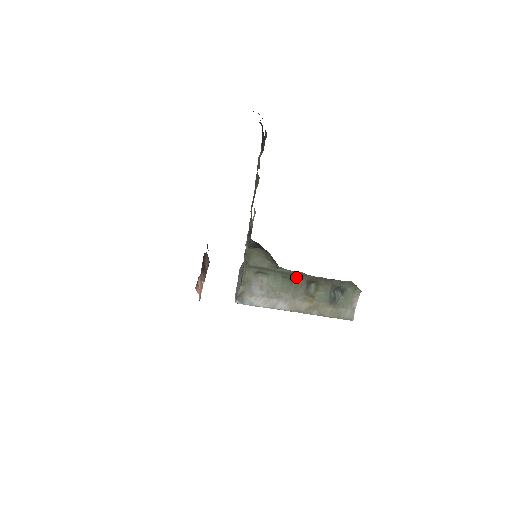
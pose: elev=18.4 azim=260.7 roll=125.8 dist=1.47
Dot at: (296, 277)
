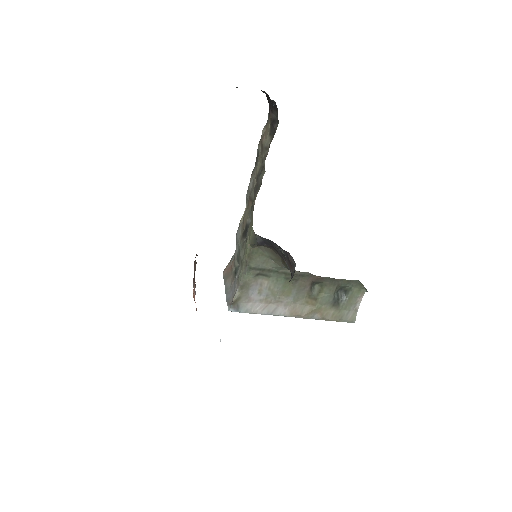
Dot at: (300, 278)
